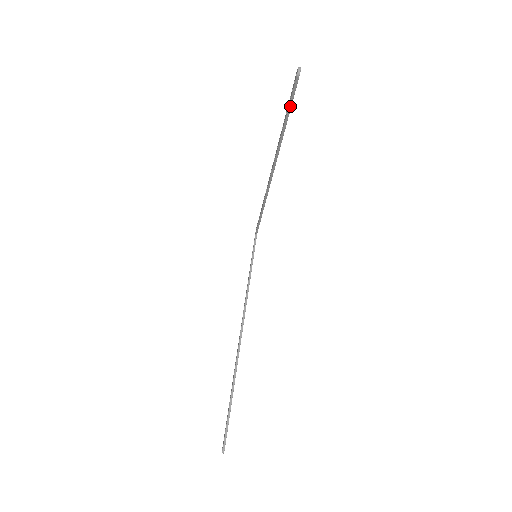
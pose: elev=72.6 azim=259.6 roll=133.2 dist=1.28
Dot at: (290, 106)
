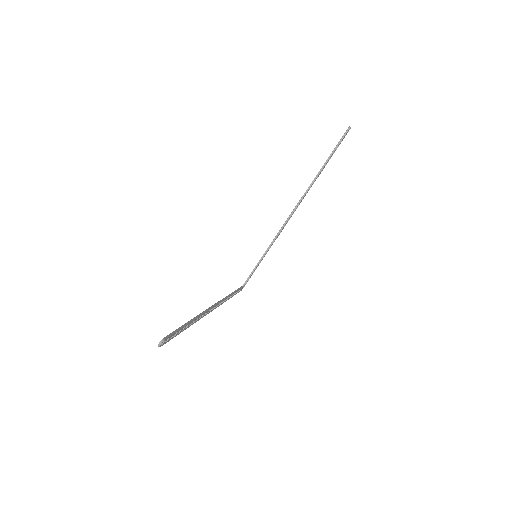
Dot at: (334, 150)
